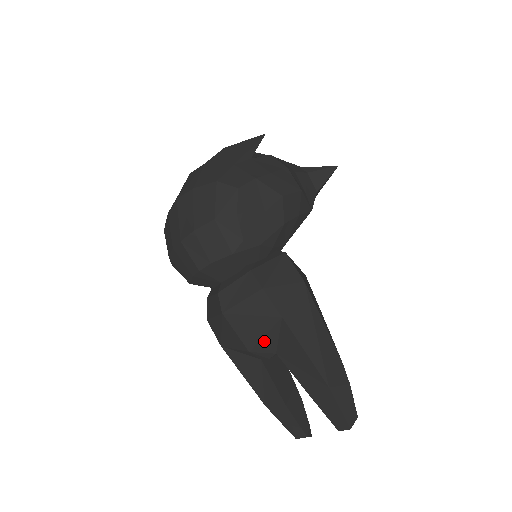
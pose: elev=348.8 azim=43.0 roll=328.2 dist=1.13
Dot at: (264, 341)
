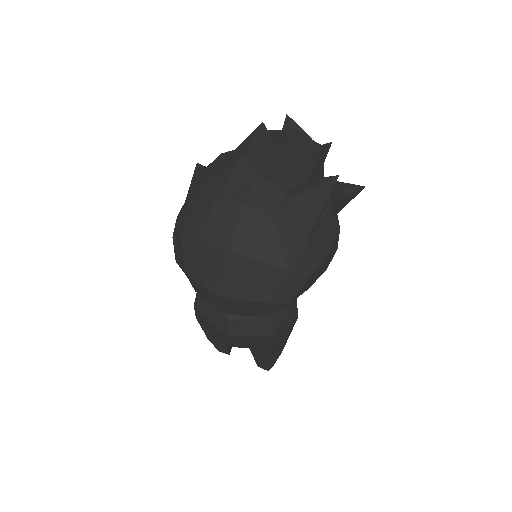
Dot at: (247, 347)
